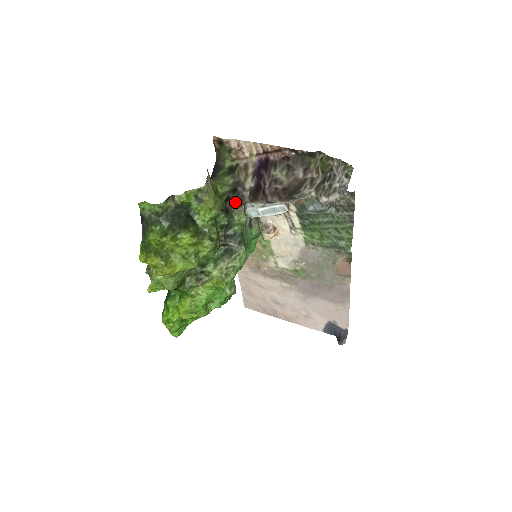
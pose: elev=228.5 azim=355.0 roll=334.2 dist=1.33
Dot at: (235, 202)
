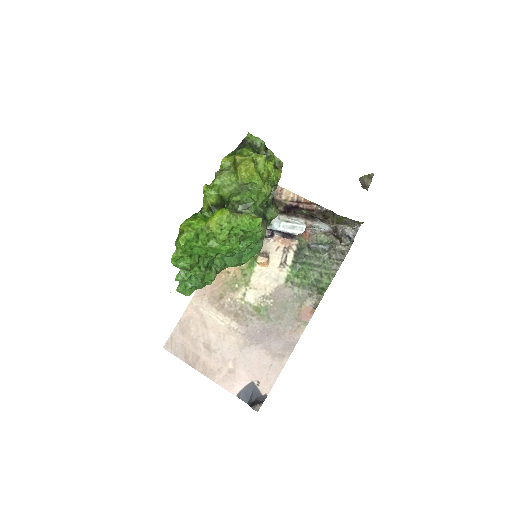
Dot at: (274, 203)
